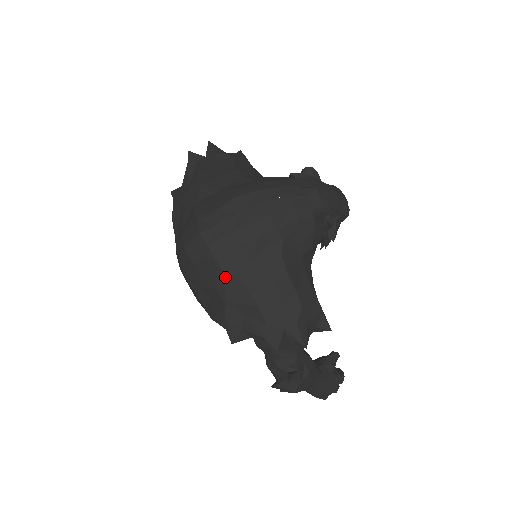
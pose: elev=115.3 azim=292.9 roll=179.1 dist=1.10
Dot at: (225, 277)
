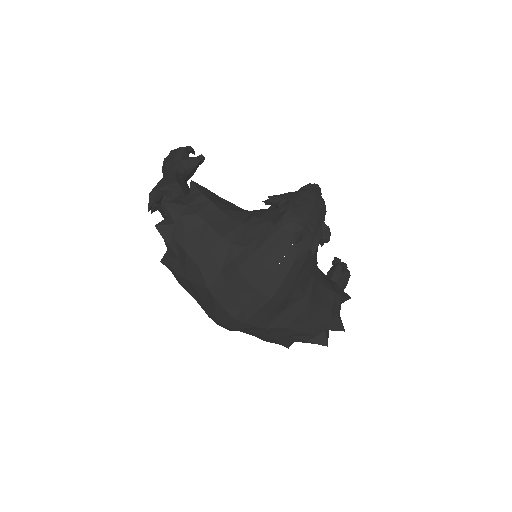
Dot at: (269, 331)
